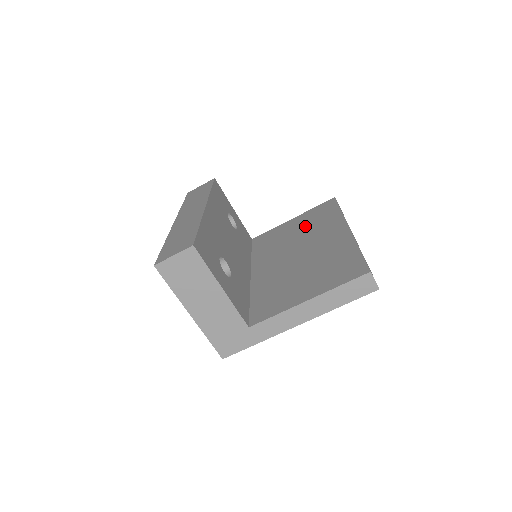
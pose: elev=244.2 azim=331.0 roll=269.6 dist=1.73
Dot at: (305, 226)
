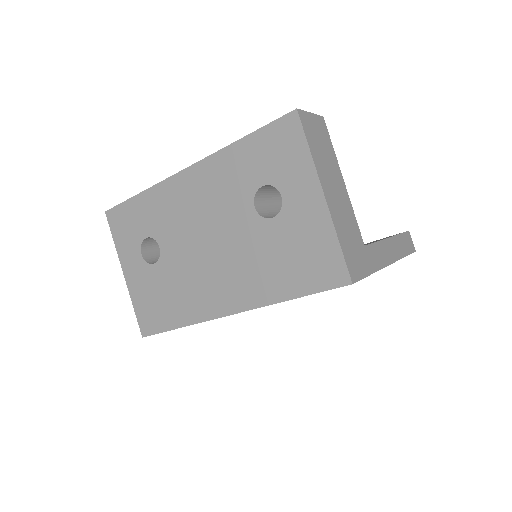
Dot at: occluded
